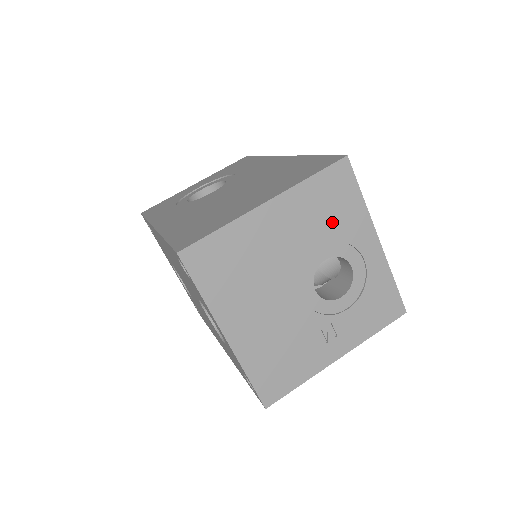
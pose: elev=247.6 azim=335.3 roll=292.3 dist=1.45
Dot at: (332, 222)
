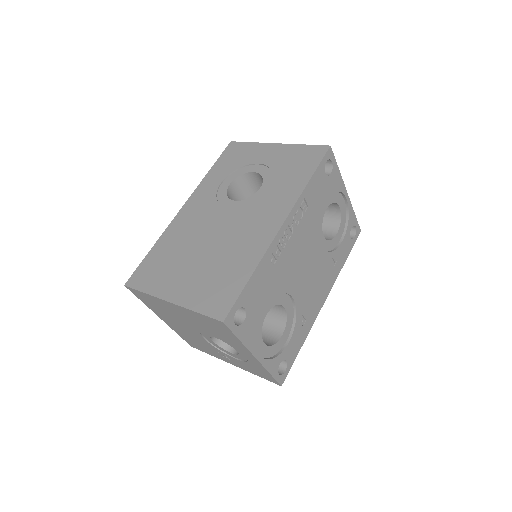
Dot at: (217, 333)
